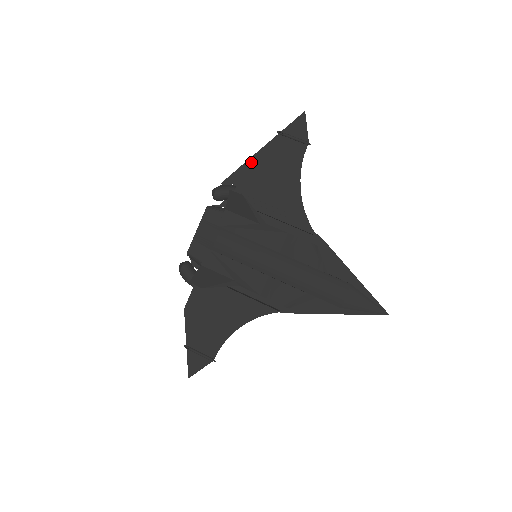
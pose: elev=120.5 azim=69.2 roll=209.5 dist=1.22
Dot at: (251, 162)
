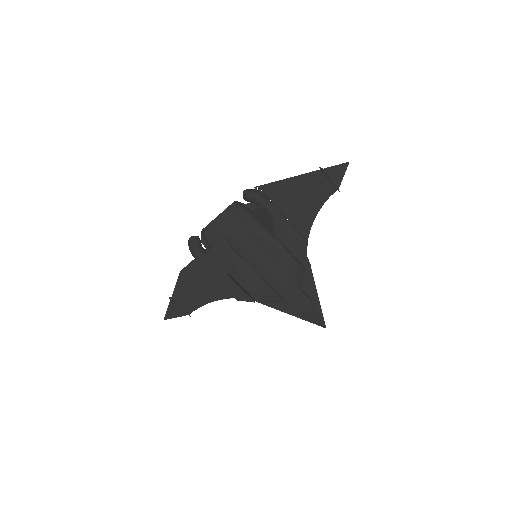
Dot at: (287, 182)
